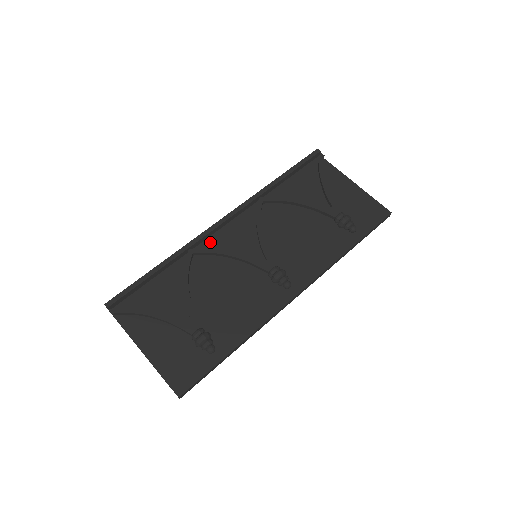
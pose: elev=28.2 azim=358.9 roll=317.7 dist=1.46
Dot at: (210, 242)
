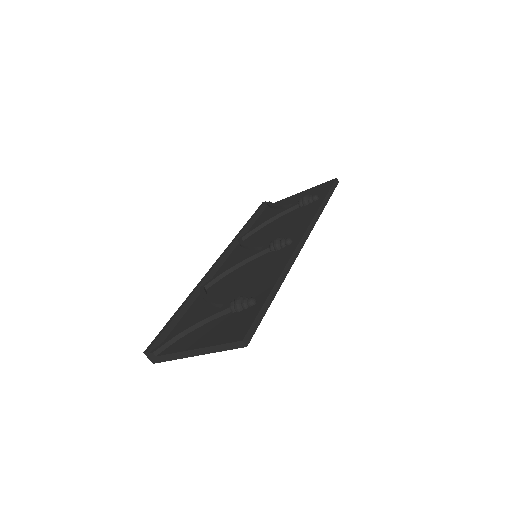
Dot at: occluded
